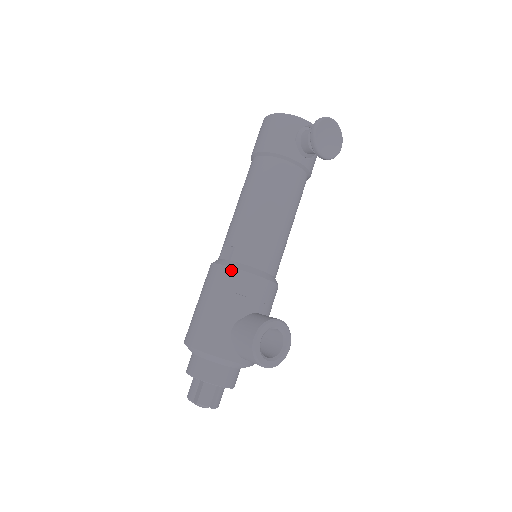
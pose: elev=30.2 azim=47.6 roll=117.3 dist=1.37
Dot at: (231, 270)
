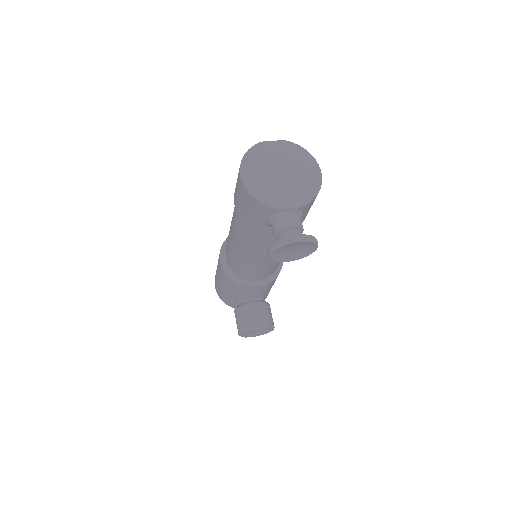
Dot at: (228, 278)
